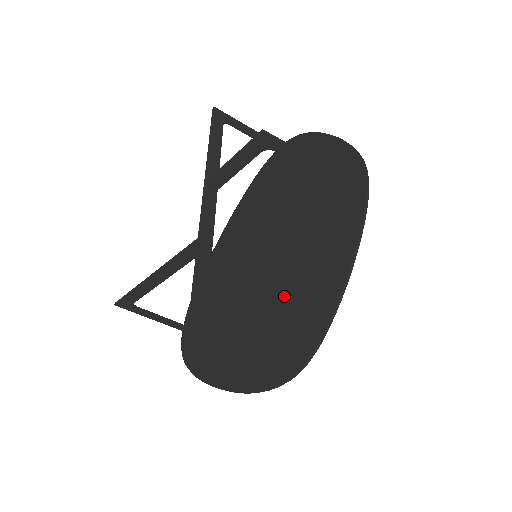
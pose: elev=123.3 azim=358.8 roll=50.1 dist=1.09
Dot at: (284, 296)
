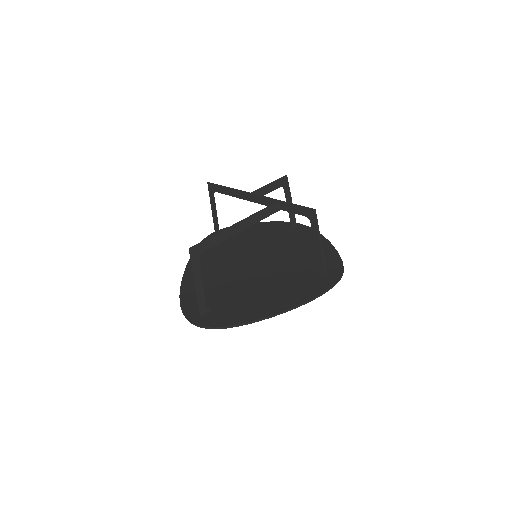
Dot at: (296, 263)
